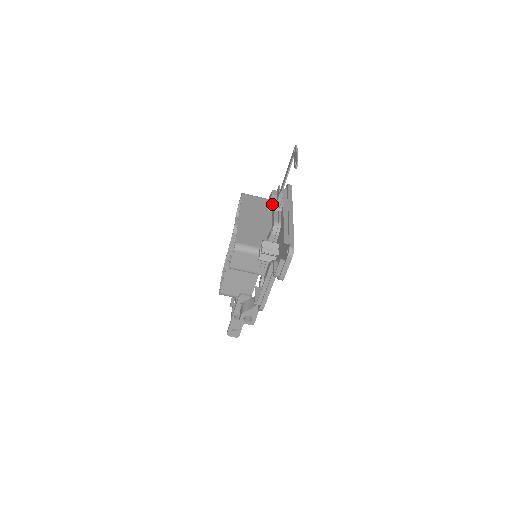
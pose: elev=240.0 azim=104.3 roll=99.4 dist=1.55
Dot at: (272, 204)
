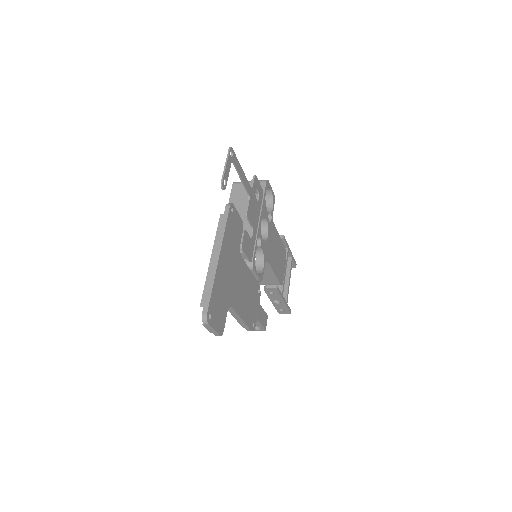
Dot at: (264, 188)
